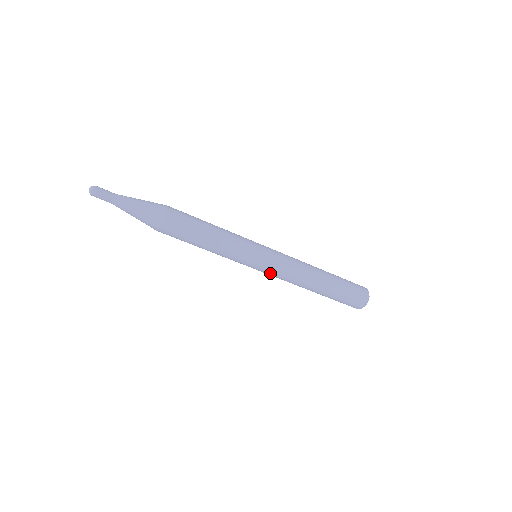
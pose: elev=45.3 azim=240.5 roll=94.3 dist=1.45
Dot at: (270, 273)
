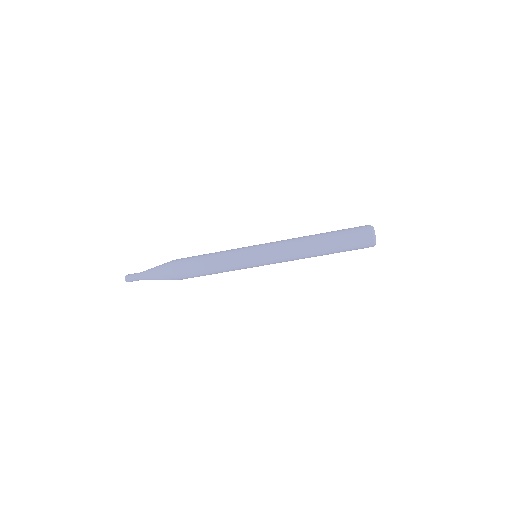
Dot at: (273, 263)
